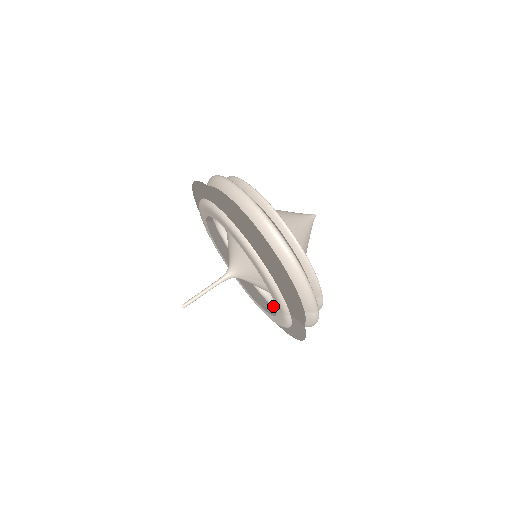
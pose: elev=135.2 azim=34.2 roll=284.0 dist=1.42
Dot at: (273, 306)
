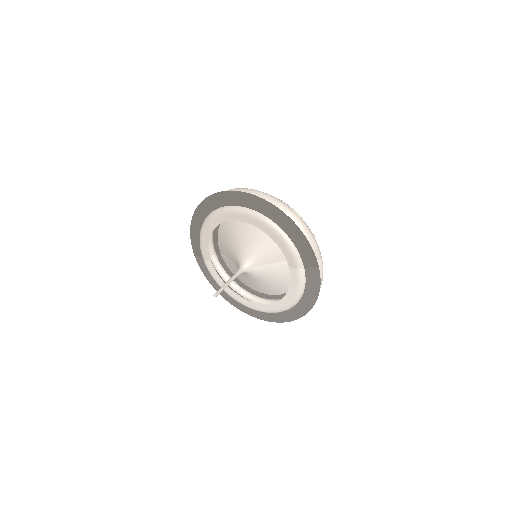
Dot at: occluded
